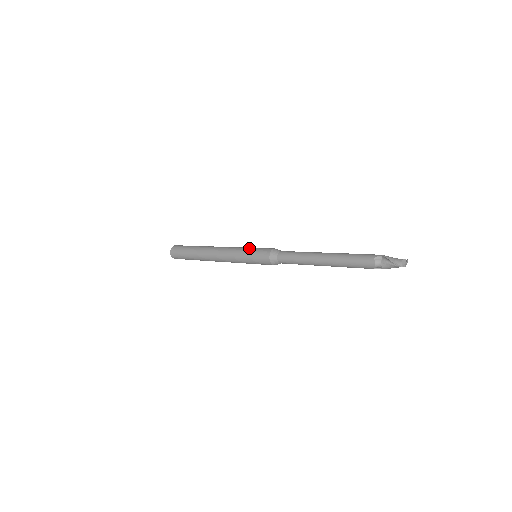
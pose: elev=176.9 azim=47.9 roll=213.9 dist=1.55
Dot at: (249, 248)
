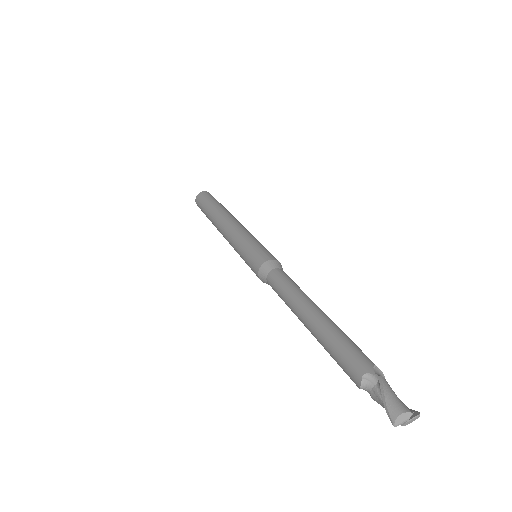
Dot at: (251, 241)
